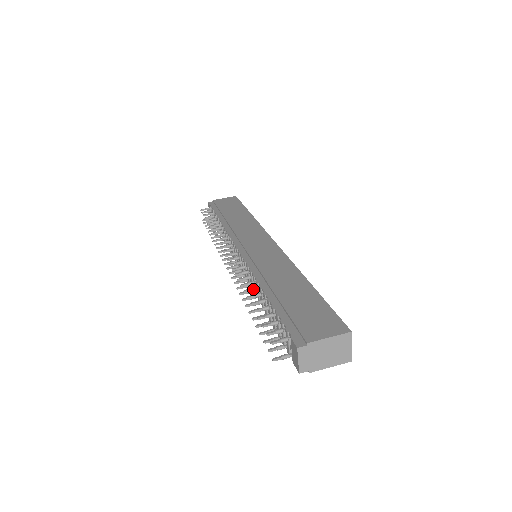
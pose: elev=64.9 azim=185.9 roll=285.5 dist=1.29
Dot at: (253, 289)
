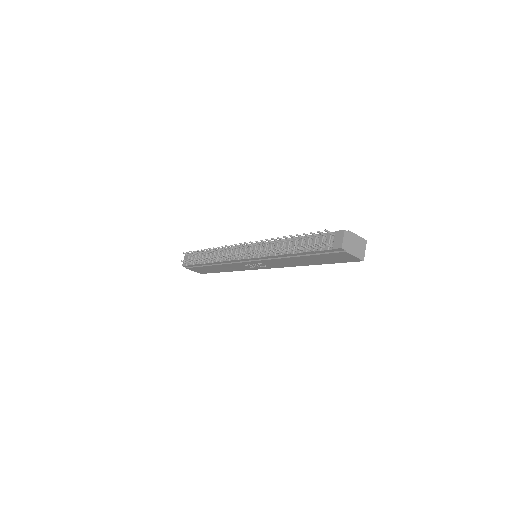
Dot at: (283, 239)
